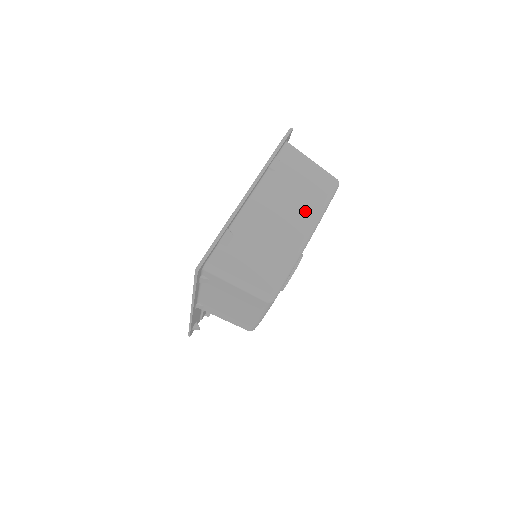
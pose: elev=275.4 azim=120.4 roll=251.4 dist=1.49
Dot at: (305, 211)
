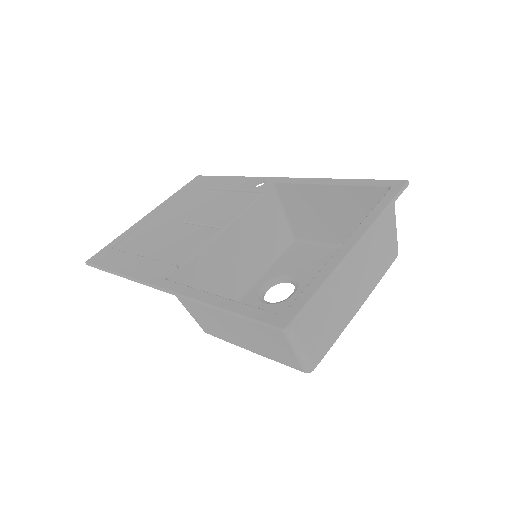
Dot at: (370, 280)
